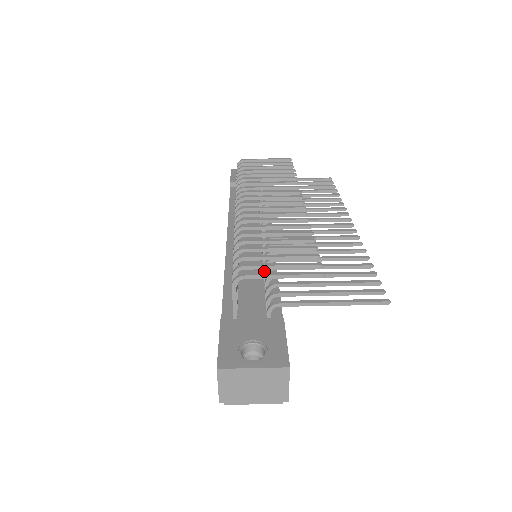
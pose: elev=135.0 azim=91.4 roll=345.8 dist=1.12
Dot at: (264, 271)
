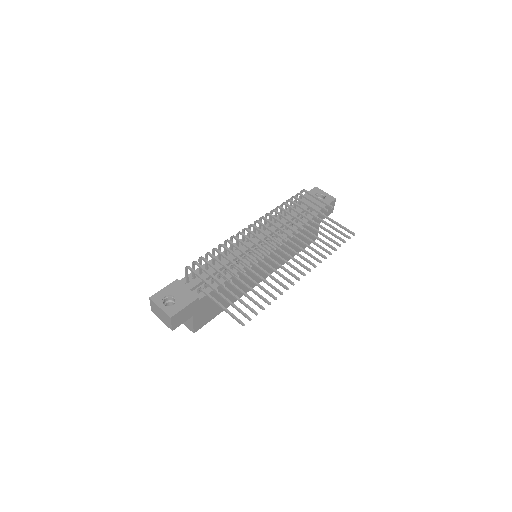
Dot at: occluded
